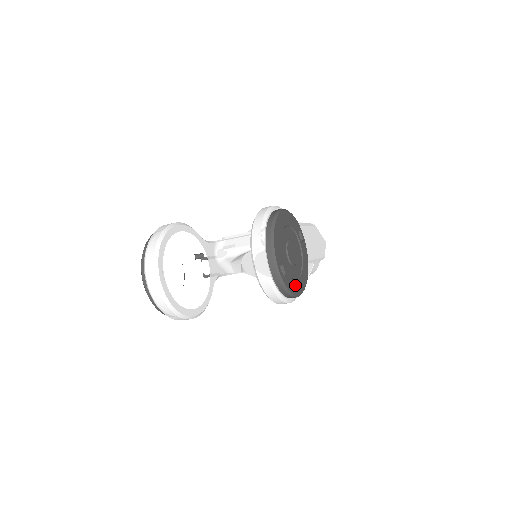
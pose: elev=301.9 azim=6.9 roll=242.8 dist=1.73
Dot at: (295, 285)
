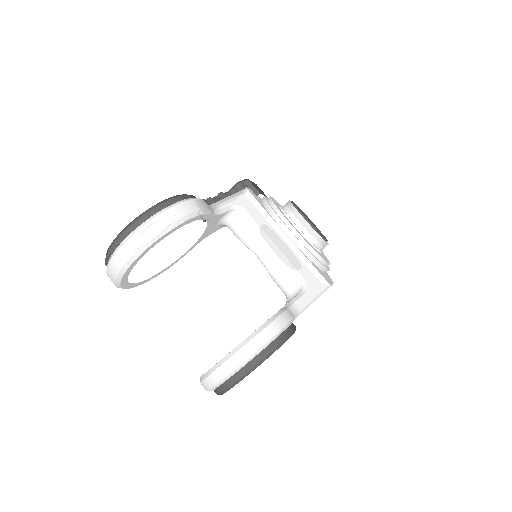
Dot at: occluded
